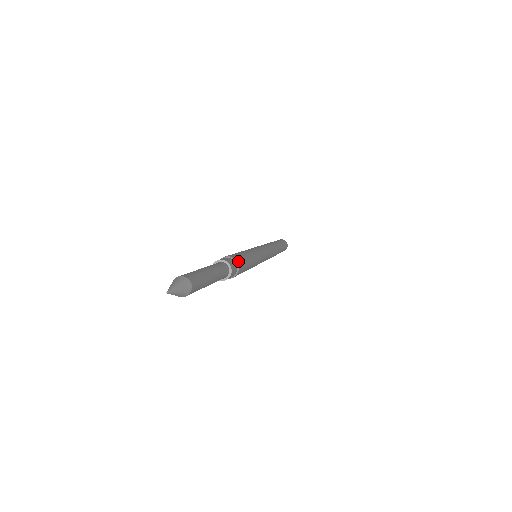
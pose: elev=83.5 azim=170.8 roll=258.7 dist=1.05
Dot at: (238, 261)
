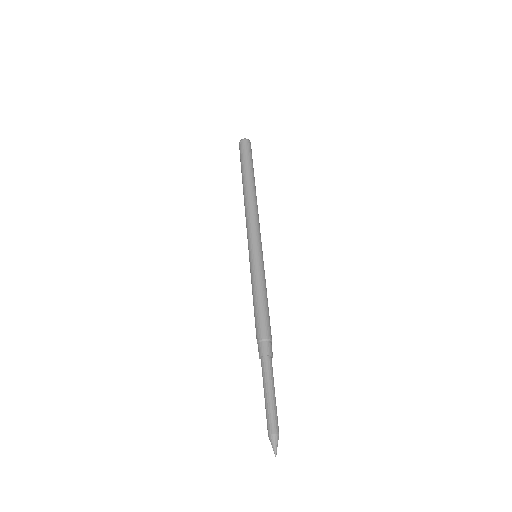
Dot at: (266, 336)
